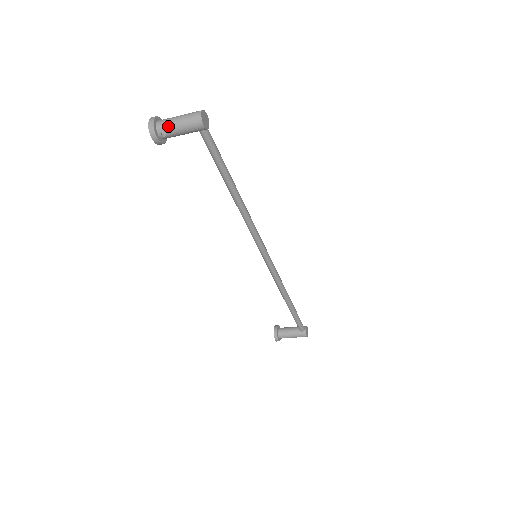
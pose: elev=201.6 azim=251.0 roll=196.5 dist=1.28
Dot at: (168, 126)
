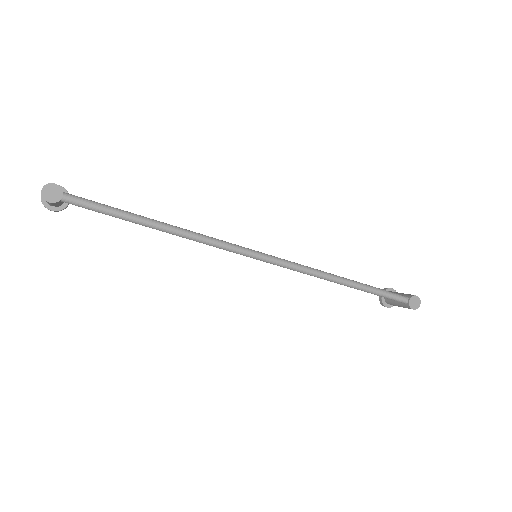
Dot at: occluded
